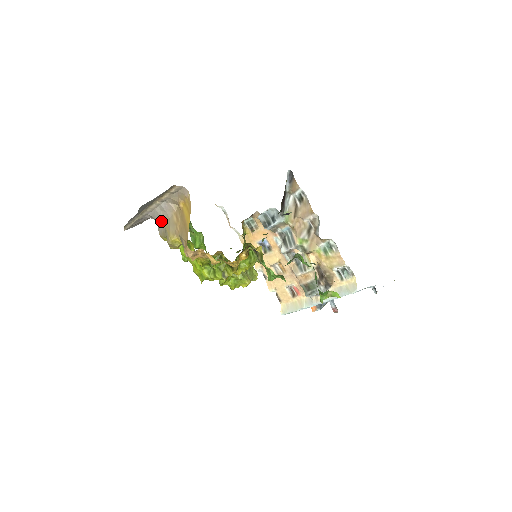
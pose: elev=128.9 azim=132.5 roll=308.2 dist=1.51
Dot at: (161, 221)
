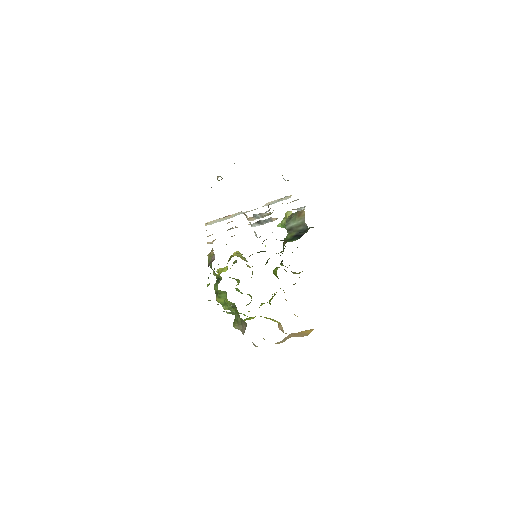
Dot at: occluded
